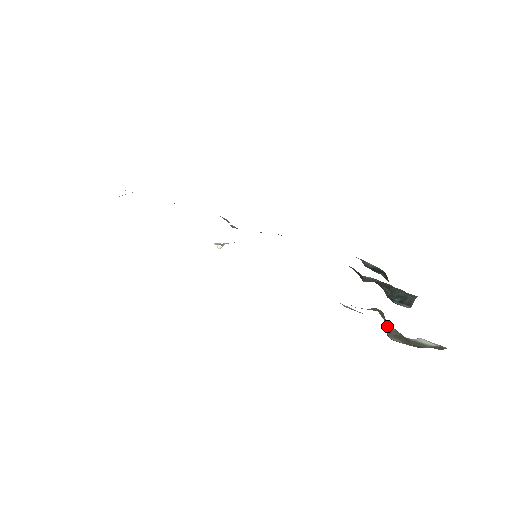
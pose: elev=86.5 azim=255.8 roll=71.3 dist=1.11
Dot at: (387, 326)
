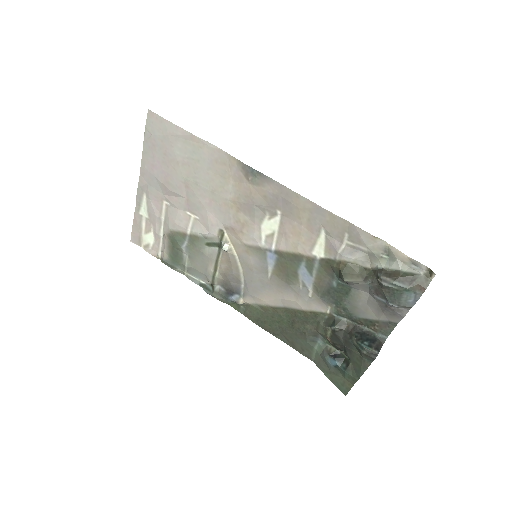
Dot at: (377, 270)
